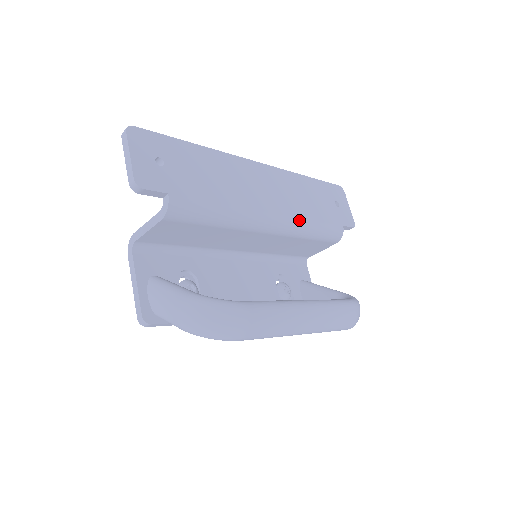
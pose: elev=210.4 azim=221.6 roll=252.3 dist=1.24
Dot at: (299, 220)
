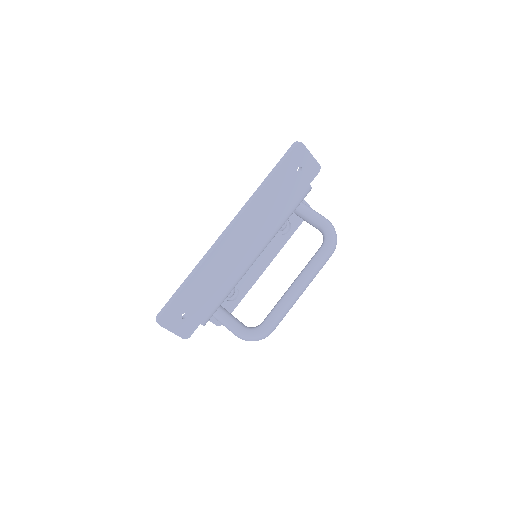
Dot at: (275, 231)
